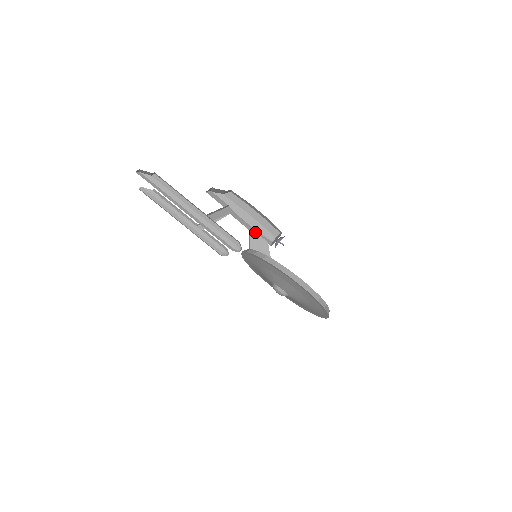
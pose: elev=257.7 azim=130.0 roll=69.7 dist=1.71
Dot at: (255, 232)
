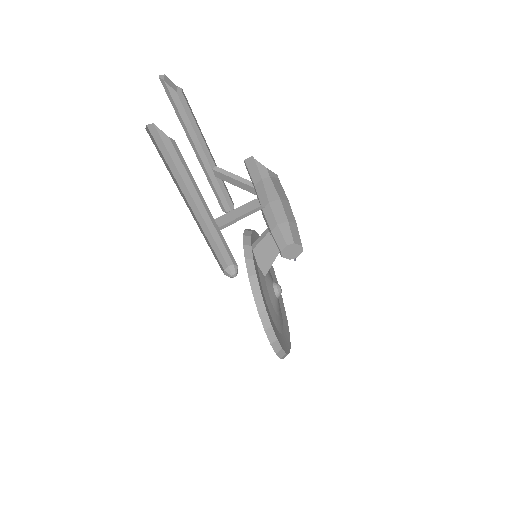
Dot at: (275, 228)
